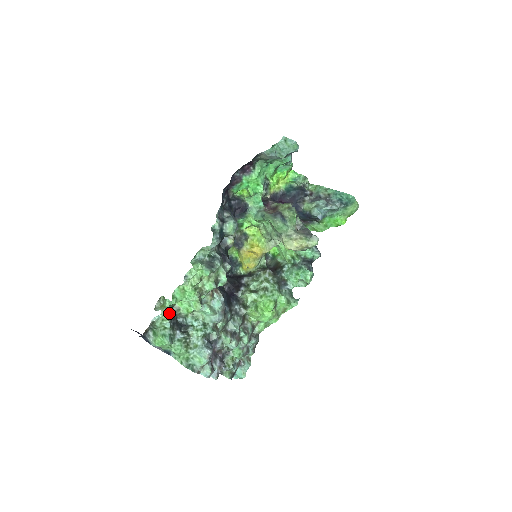
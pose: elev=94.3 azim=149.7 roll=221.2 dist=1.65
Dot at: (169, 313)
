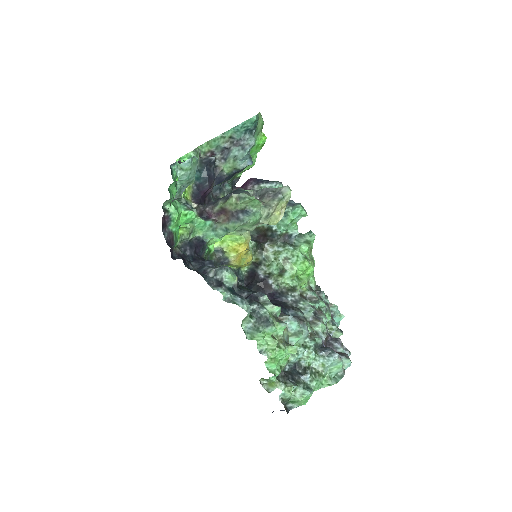
Dot at: (280, 379)
